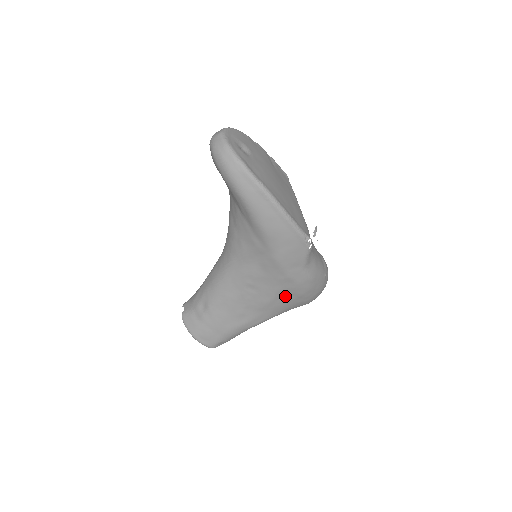
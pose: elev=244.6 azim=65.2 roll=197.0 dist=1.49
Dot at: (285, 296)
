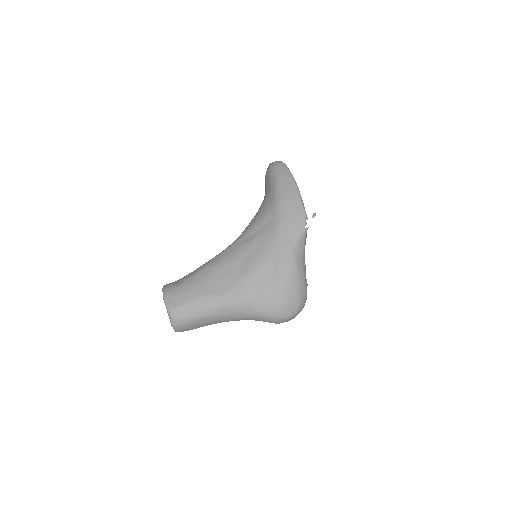
Dot at: (267, 274)
